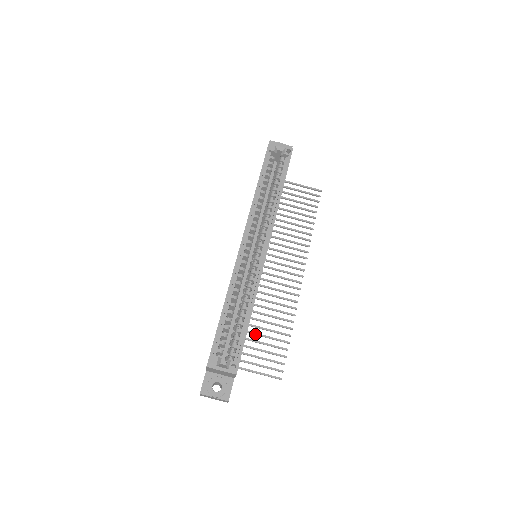
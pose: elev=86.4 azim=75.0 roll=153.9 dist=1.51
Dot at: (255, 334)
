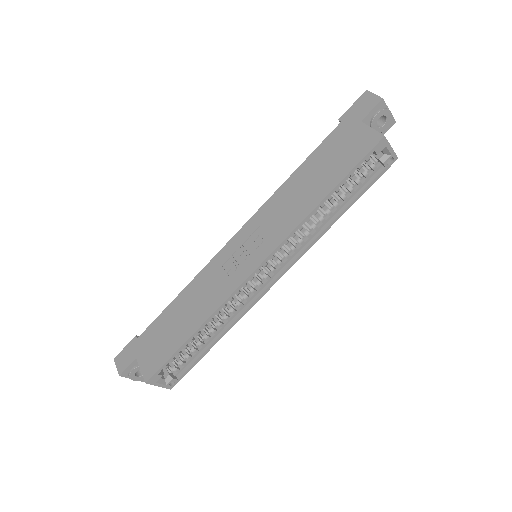
Dot at: occluded
